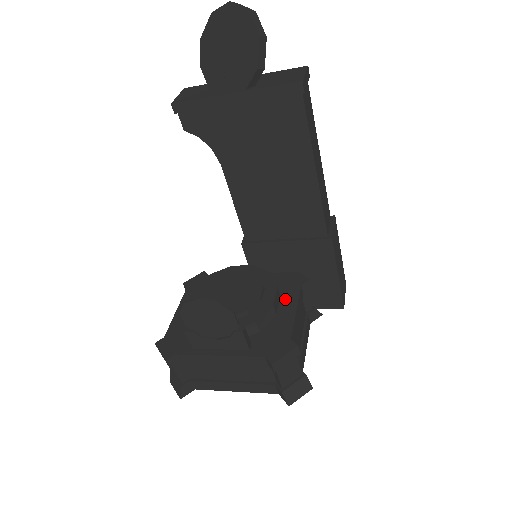
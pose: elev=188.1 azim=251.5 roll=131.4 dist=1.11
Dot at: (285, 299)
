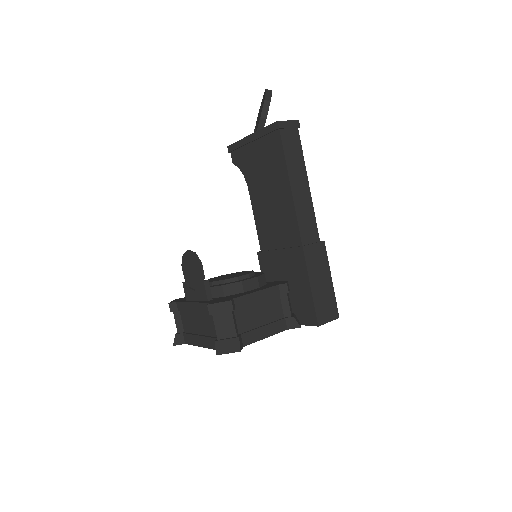
Dot at: (260, 288)
